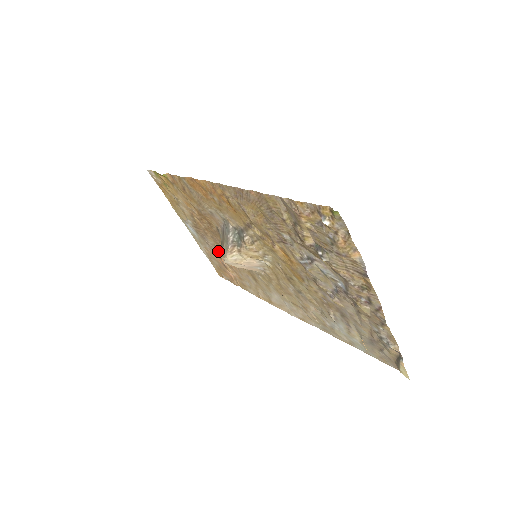
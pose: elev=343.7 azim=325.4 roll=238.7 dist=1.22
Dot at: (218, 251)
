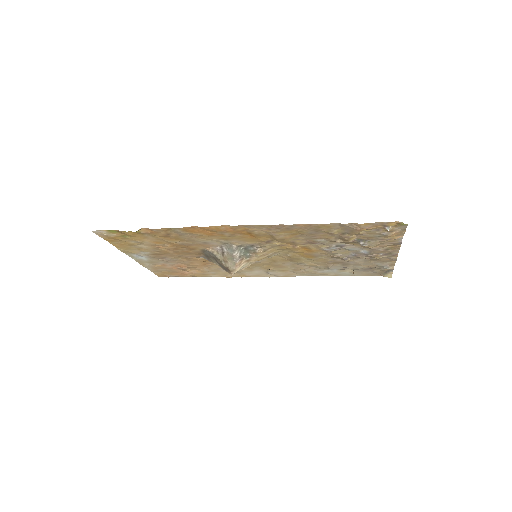
Dot at: (180, 262)
